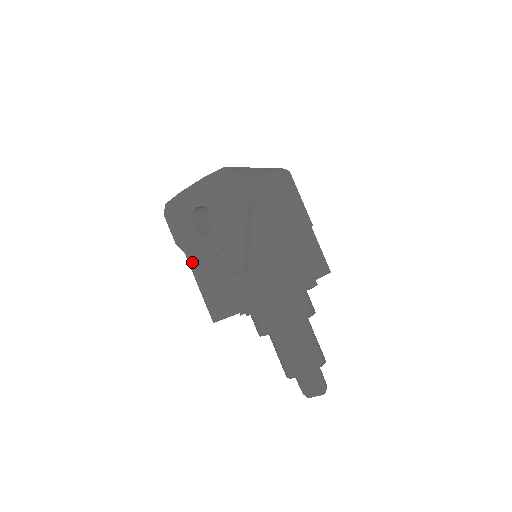
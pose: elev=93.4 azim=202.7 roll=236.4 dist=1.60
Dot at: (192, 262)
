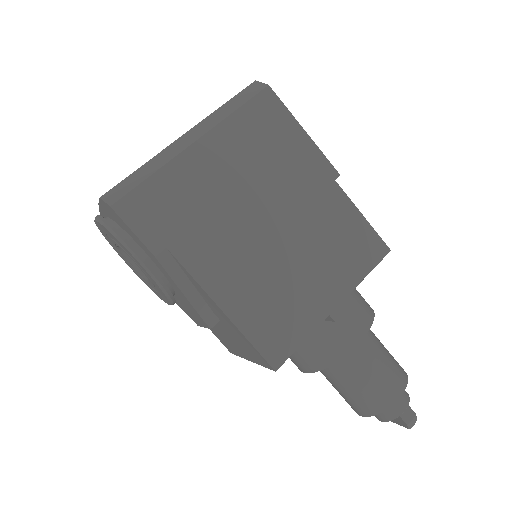
Dot at: occluded
